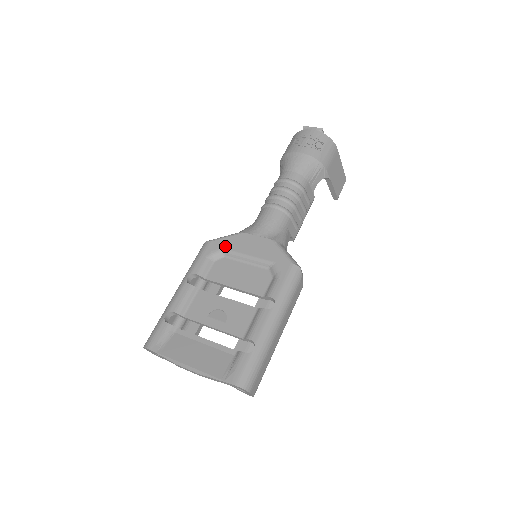
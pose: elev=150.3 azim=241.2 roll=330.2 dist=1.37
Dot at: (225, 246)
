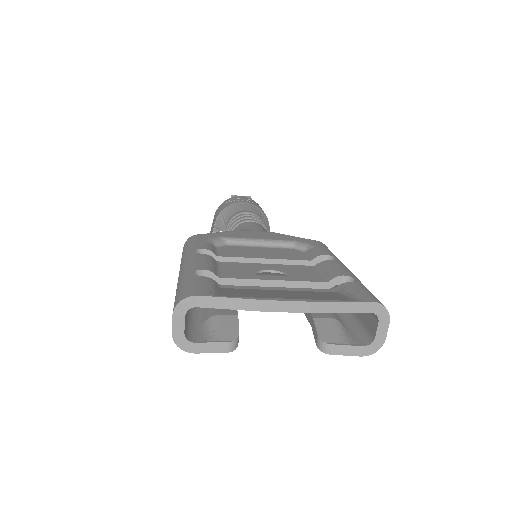
Dot at: (223, 235)
